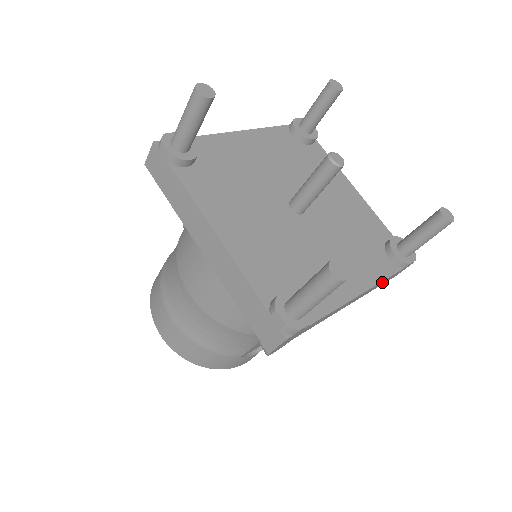
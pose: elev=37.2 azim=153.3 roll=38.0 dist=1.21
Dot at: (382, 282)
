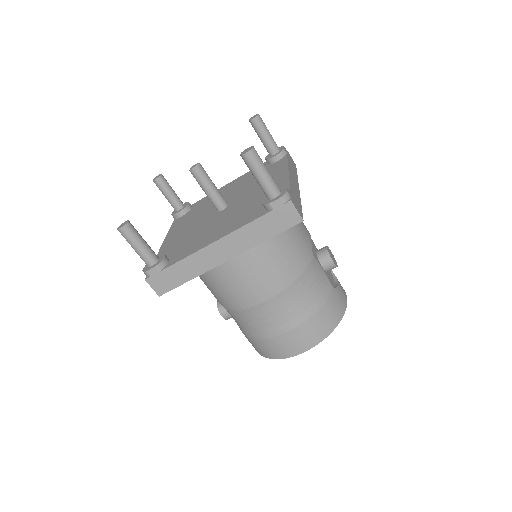
Dot at: (291, 166)
